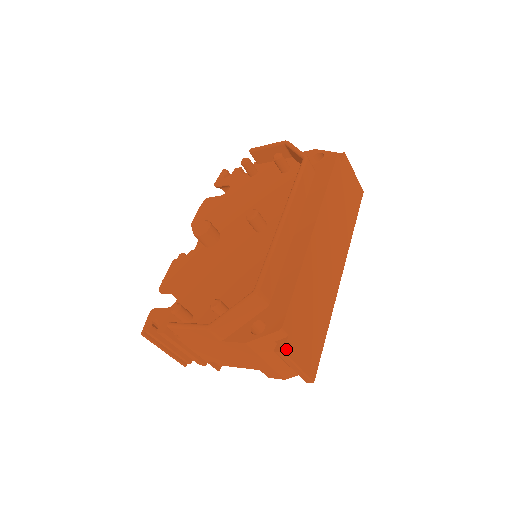
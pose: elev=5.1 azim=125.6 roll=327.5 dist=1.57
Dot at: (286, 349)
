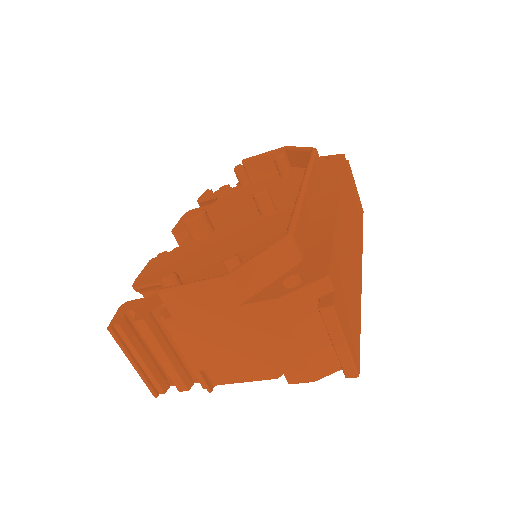
Dot at: (334, 305)
